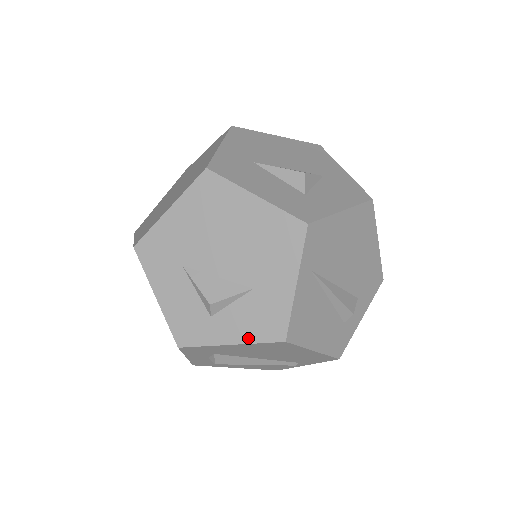
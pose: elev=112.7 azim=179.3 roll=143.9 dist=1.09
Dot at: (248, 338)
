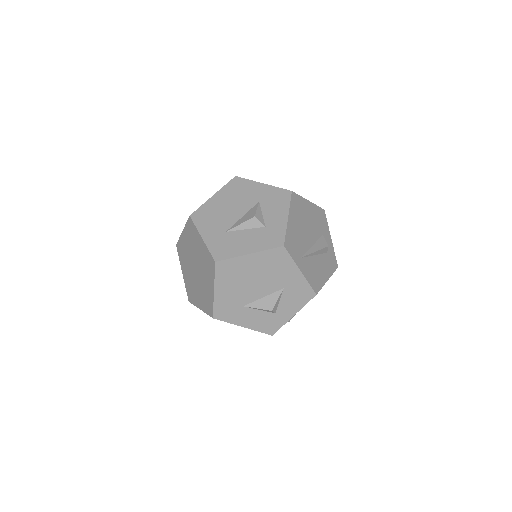
Dot at: (299, 307)
